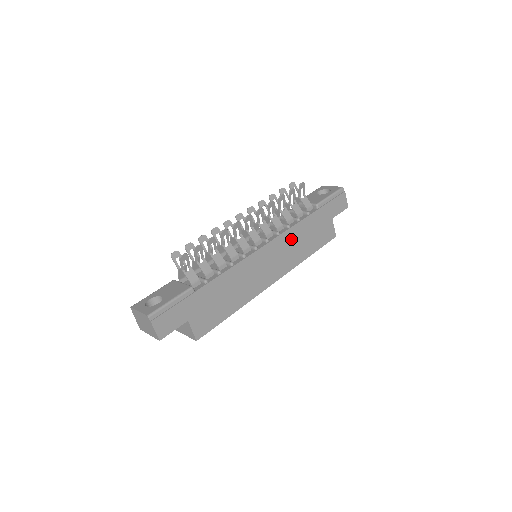
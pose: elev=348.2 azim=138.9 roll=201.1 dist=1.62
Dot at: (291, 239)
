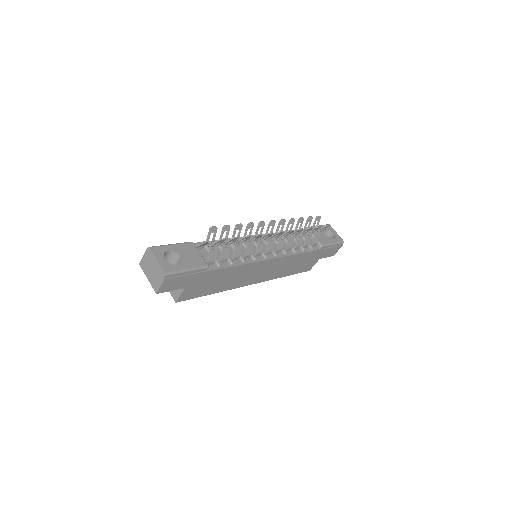
Dot at: (288, 261)
